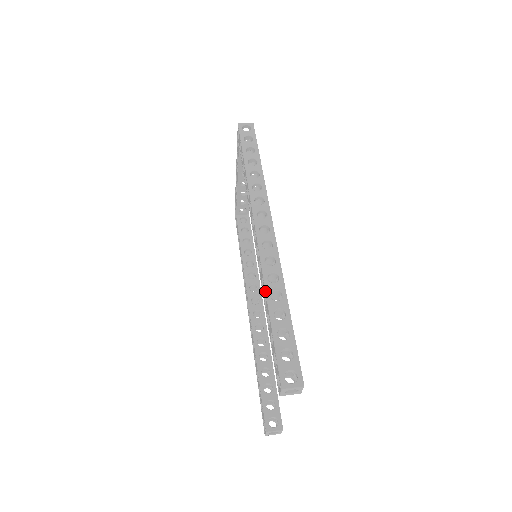
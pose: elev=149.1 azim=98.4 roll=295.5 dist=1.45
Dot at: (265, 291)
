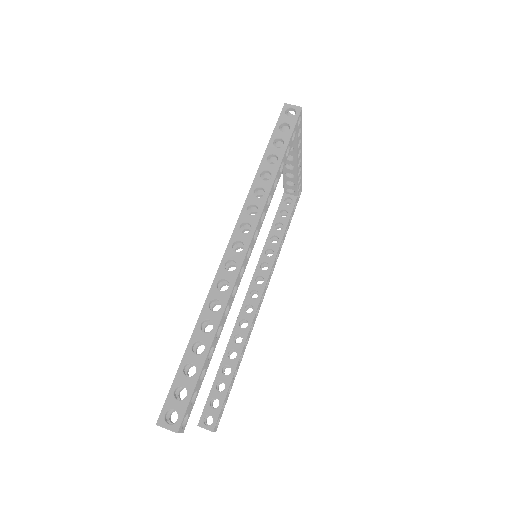
Dot at: (199, 316)
